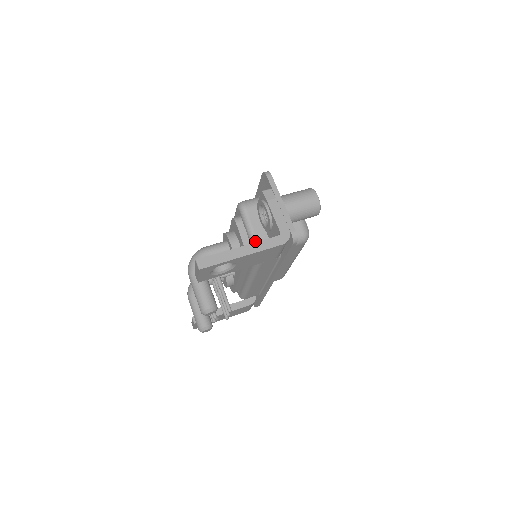
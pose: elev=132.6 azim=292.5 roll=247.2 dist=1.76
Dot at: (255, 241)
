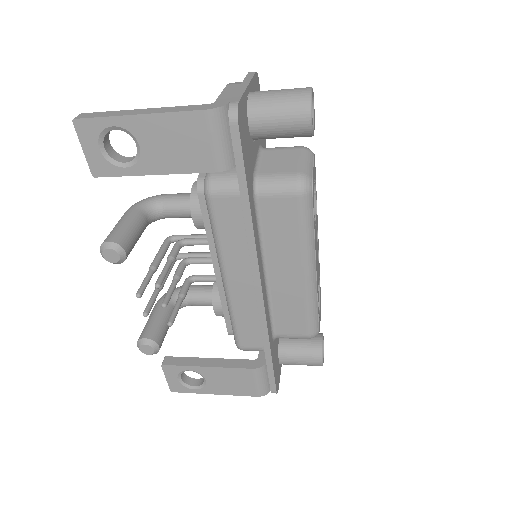
Dot at: occluded
